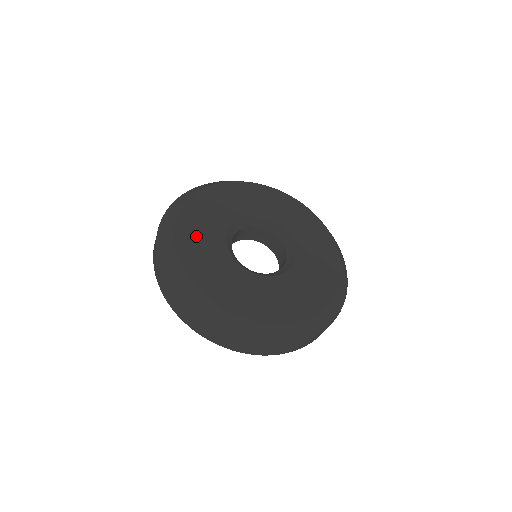
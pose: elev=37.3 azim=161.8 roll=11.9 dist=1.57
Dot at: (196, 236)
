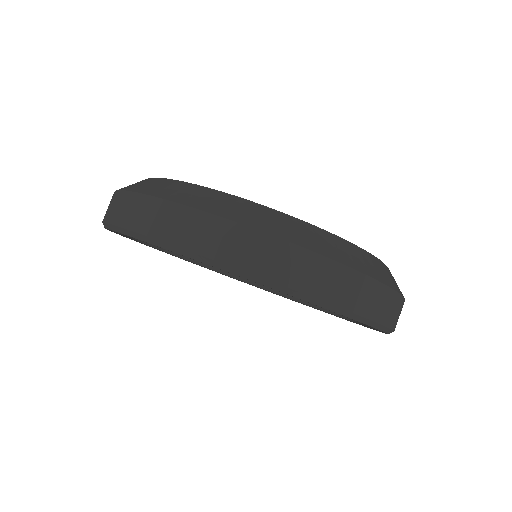
Dot at: occluded
